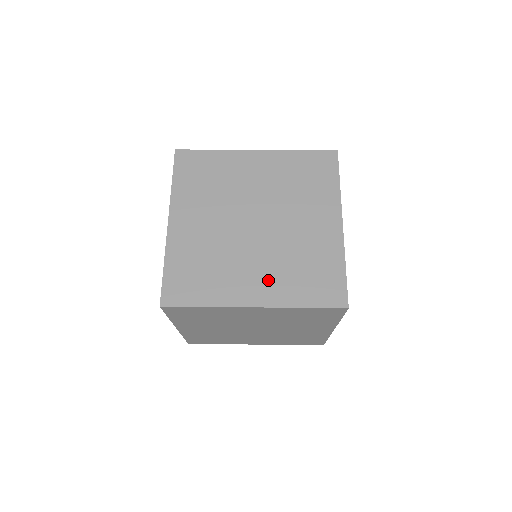
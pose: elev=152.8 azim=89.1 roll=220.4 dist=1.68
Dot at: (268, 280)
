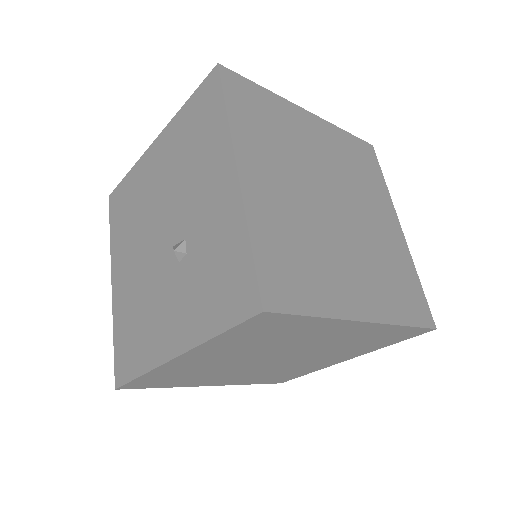
Dot at: (368, 285)
